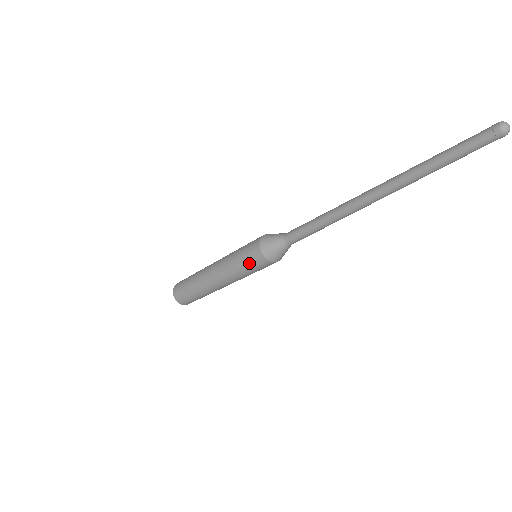
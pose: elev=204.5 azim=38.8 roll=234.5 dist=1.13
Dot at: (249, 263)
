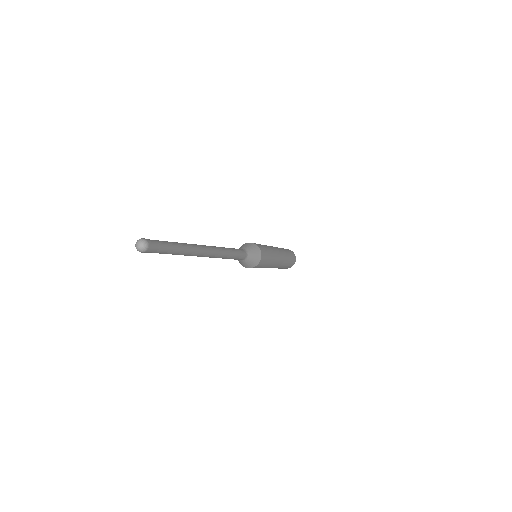
Dot at: occluded
